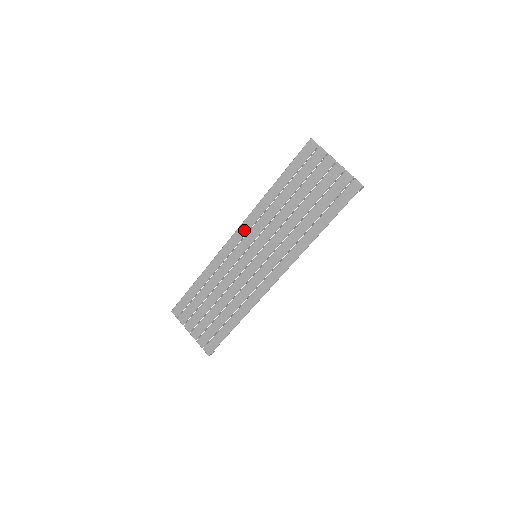
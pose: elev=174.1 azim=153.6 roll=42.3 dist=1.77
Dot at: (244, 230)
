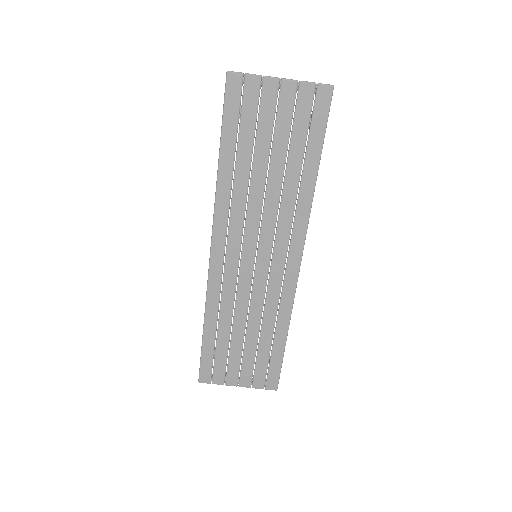
Dot at: (220, 239)
